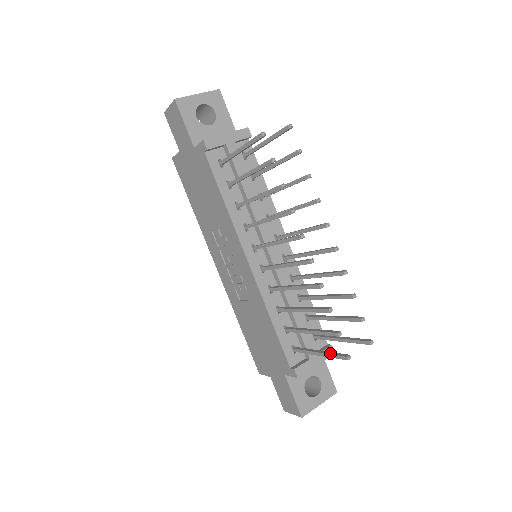
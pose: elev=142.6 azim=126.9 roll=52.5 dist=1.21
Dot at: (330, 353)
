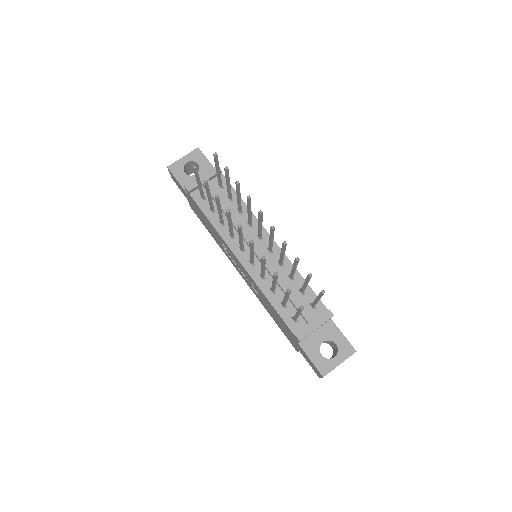
Dot at: occluded
